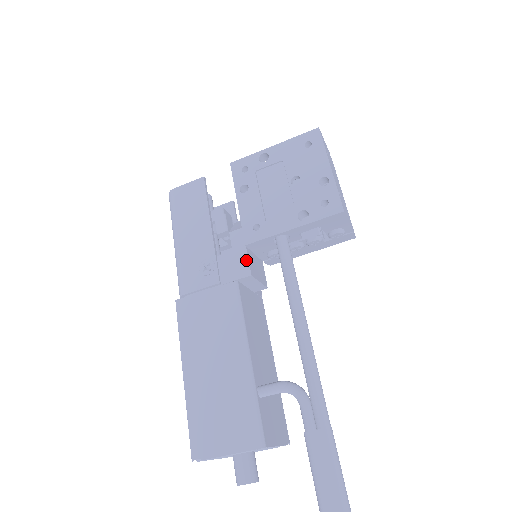
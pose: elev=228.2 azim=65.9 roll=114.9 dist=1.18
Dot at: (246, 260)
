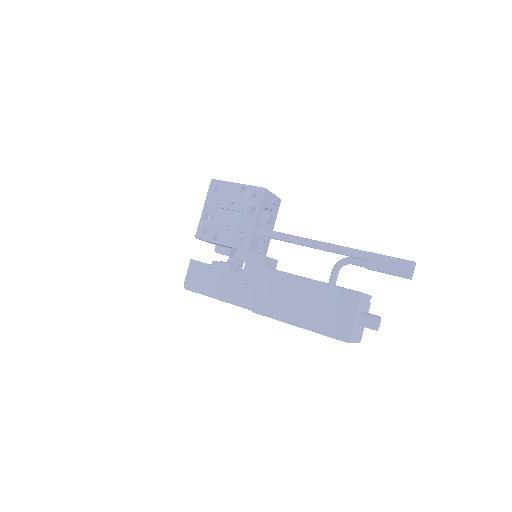
Dot at: (256, 255)
